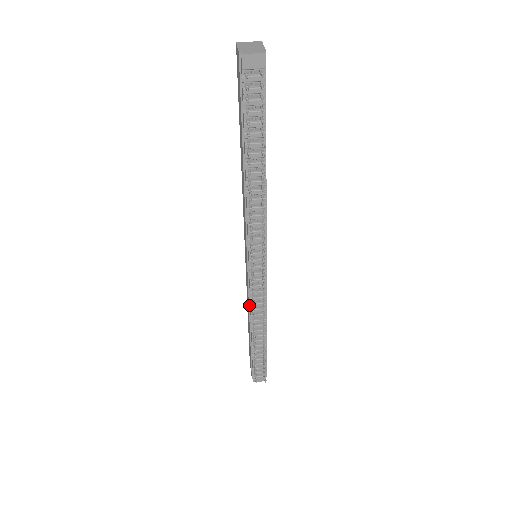
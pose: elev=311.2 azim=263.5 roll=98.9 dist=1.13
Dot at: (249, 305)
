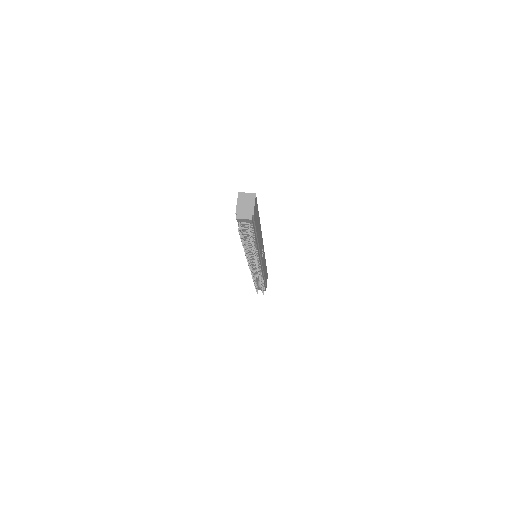
Dot at: occluded
